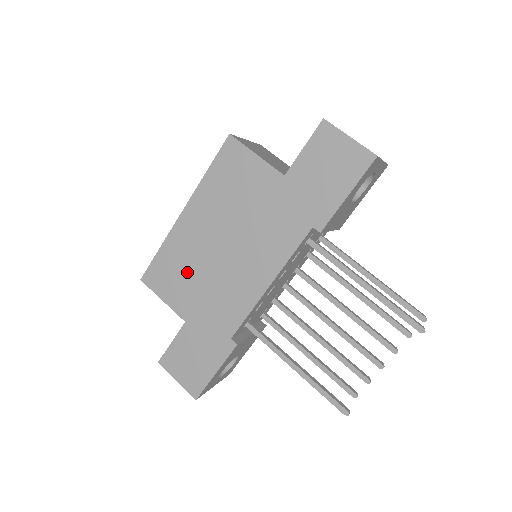
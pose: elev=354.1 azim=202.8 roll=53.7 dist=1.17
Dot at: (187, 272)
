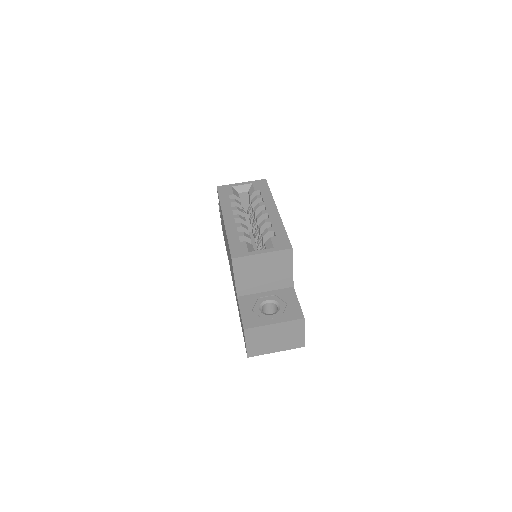
Dot at: occluded
